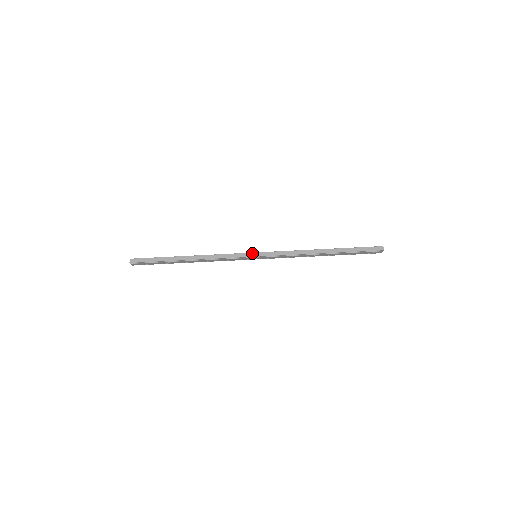
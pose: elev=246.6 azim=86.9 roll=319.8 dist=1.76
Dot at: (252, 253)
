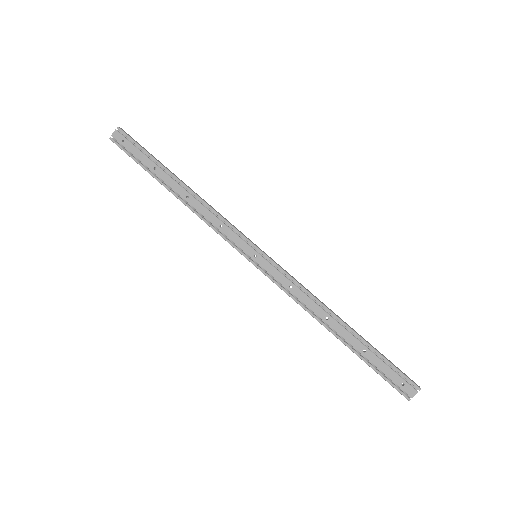
Dot at: (257, 246)
